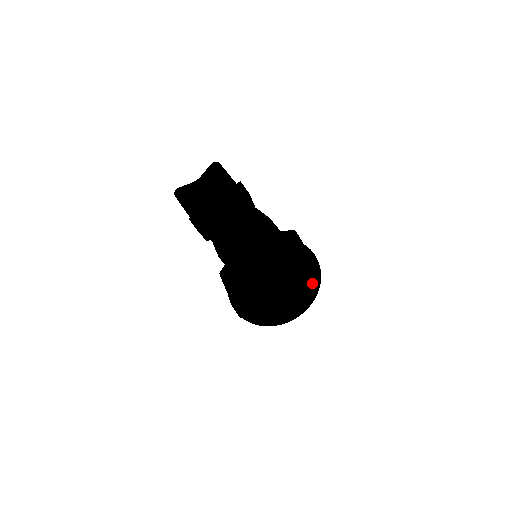
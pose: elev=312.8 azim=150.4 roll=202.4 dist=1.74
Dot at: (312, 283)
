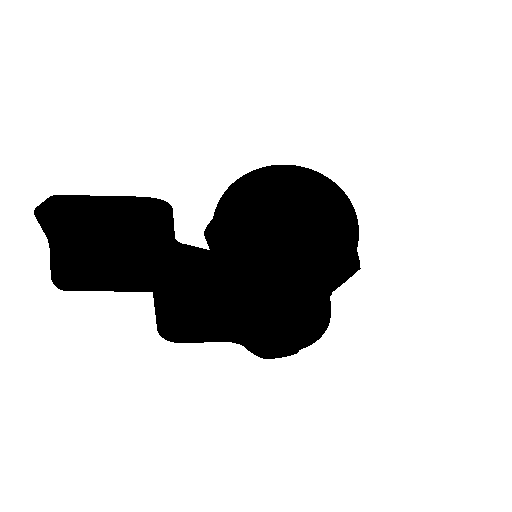
Dot at: occluded
